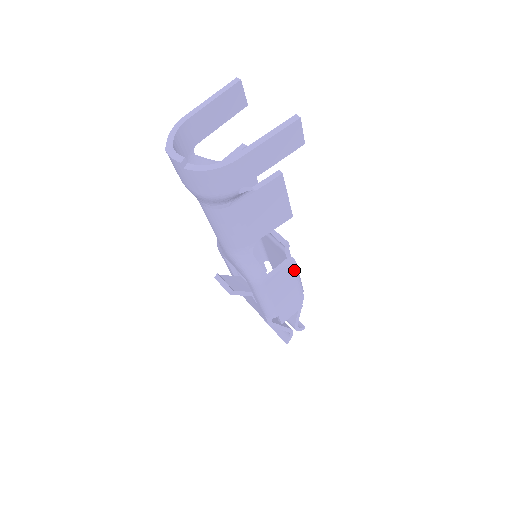
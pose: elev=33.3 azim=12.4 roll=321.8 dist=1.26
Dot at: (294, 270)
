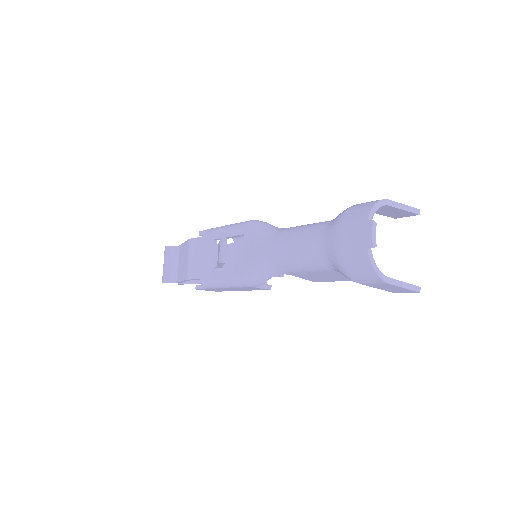
Dot at: occluded
